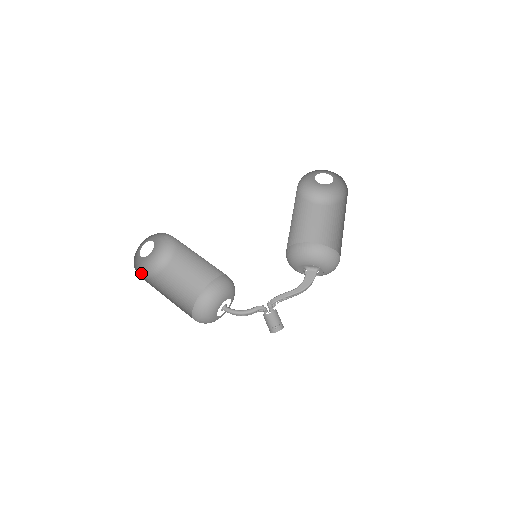
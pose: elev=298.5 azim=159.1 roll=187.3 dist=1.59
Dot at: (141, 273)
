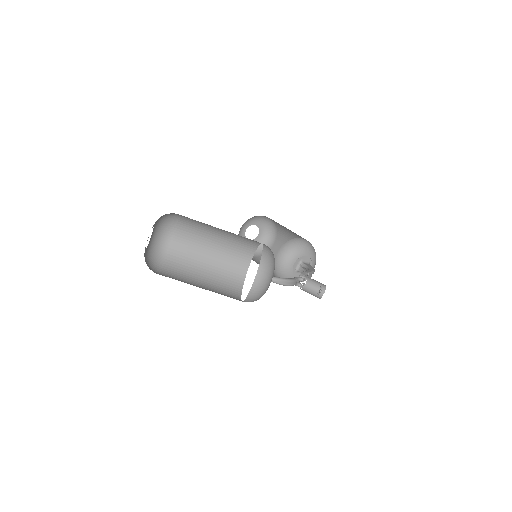
Dot at: occluded
